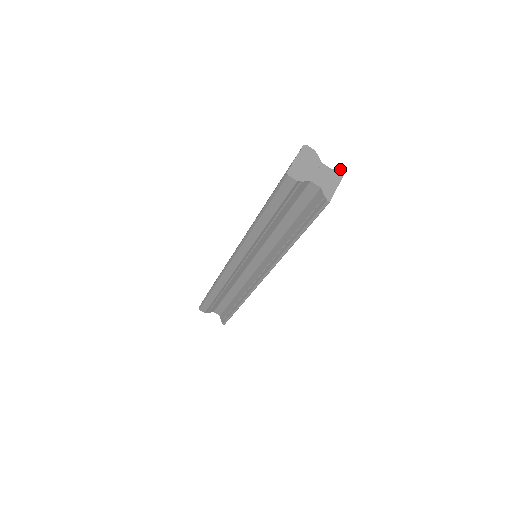
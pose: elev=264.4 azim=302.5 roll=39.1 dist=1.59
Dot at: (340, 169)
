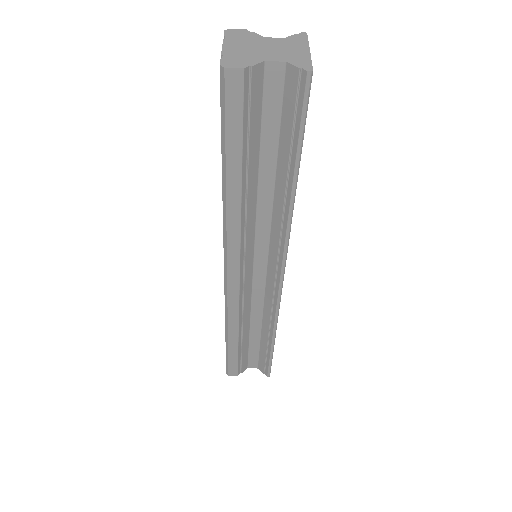
Dot at: (297, 34)
